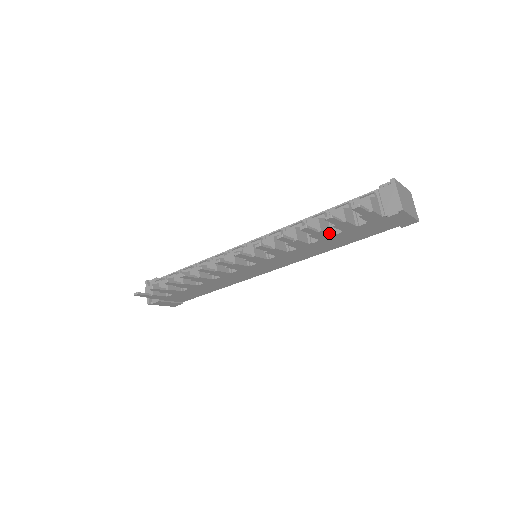
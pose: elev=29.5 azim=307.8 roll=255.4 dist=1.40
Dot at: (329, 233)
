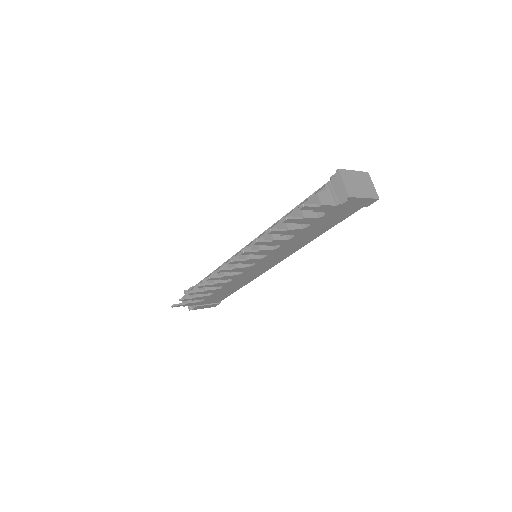
Dot at: (299, 228)
